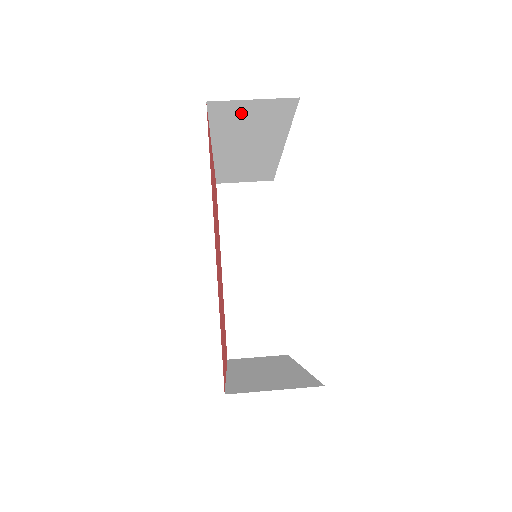
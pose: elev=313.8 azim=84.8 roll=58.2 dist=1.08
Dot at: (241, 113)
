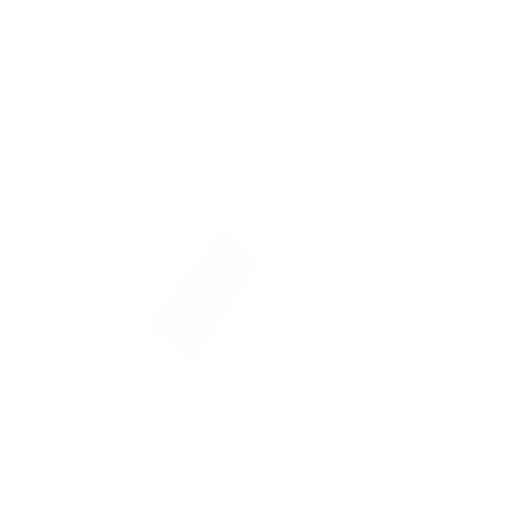
Dot at: occluded
